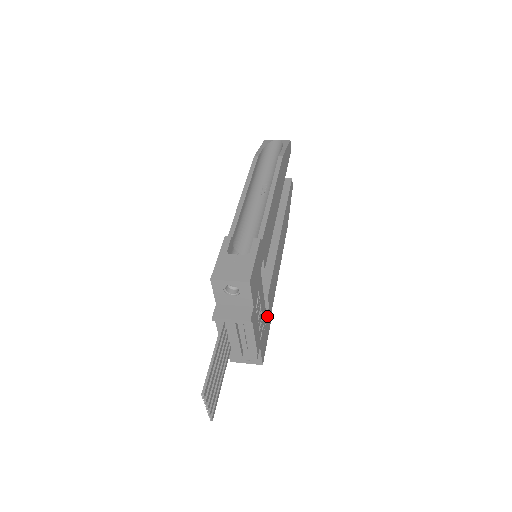
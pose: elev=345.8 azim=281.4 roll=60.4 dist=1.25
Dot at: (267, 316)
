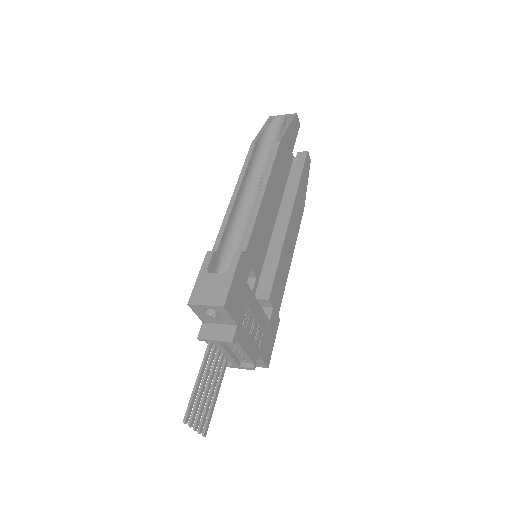
Dot at: (271, 318)
